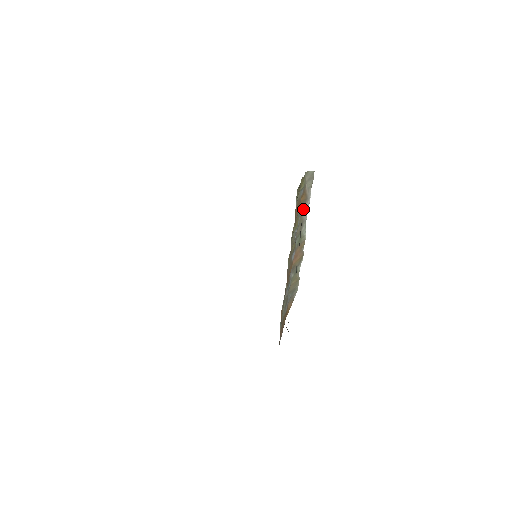
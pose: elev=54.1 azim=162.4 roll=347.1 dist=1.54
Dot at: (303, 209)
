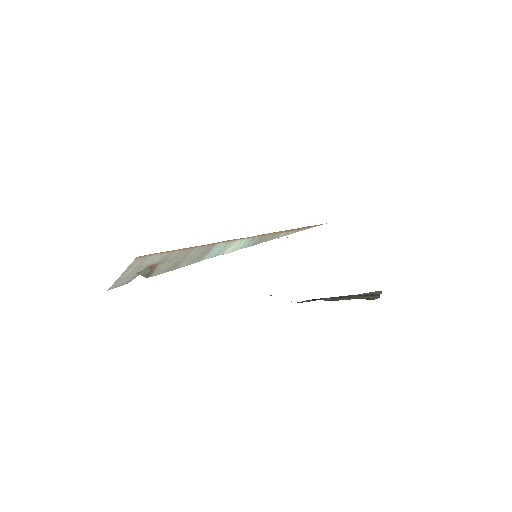
Dot at: occluded
